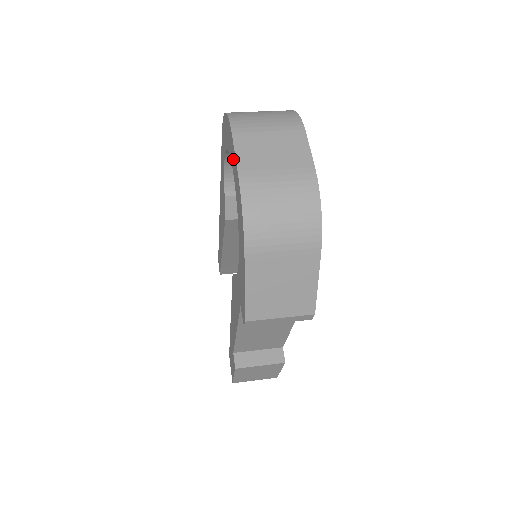
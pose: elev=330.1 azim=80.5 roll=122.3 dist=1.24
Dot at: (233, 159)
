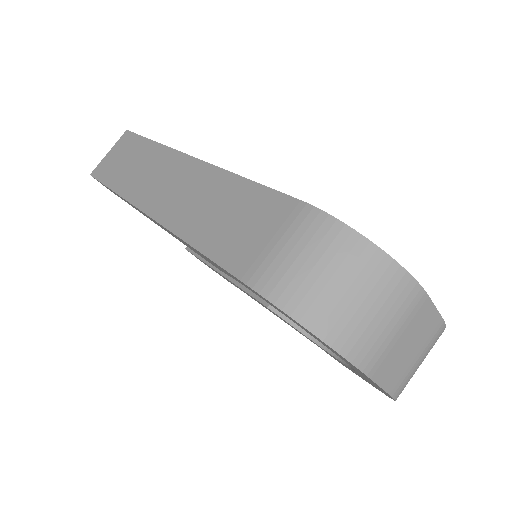
Dot at: occluded
